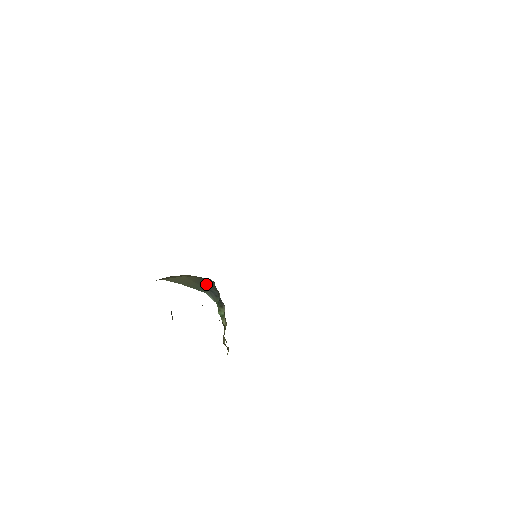
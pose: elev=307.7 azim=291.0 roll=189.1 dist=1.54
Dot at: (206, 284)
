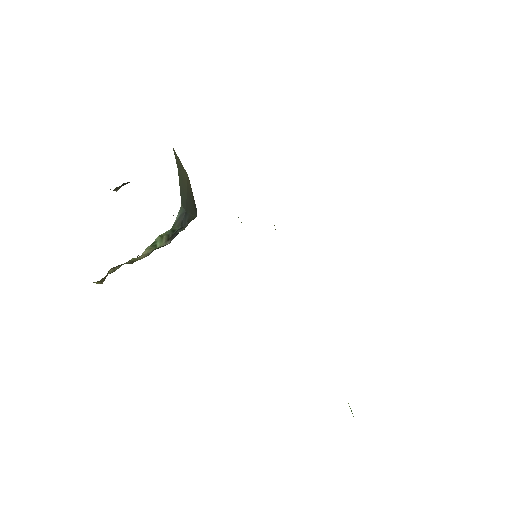
Dot at: (191, 205)
